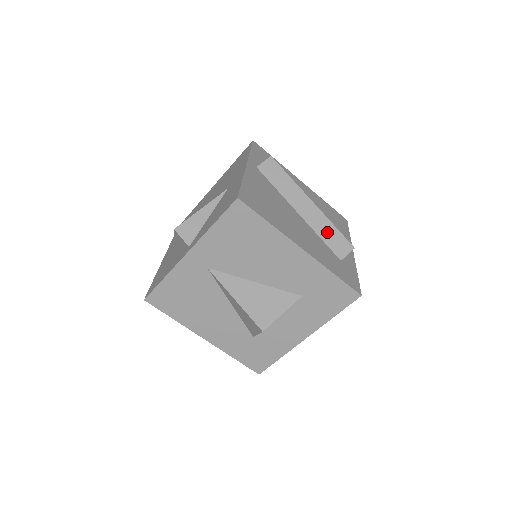
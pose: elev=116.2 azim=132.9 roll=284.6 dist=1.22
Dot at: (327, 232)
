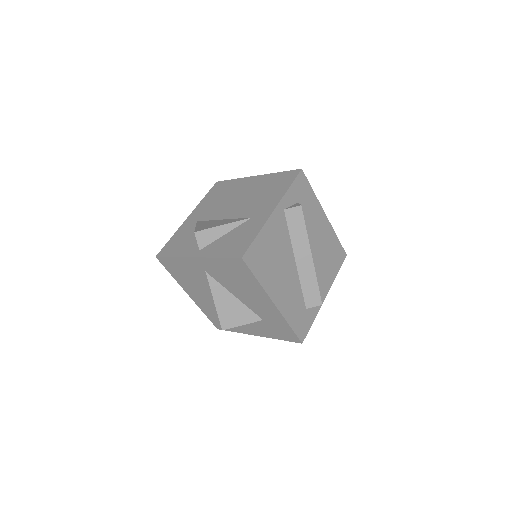
Dot at: (309, 284)
